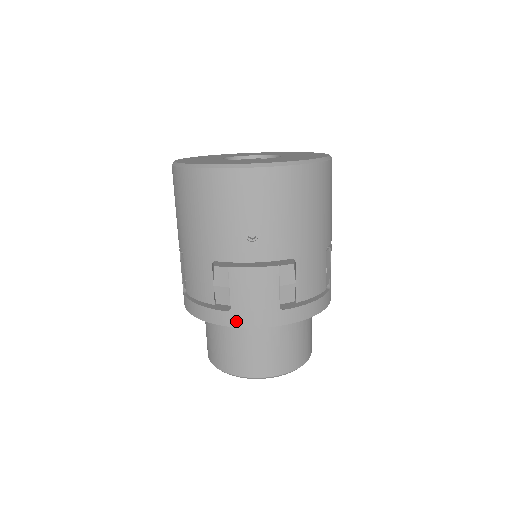
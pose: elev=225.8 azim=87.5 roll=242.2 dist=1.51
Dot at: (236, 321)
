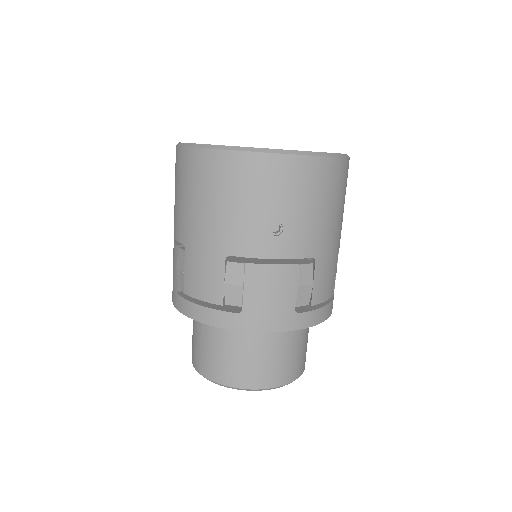
Dot at: (247, 324)
